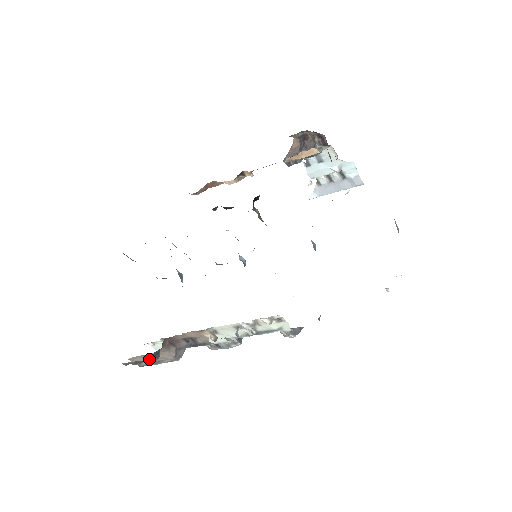
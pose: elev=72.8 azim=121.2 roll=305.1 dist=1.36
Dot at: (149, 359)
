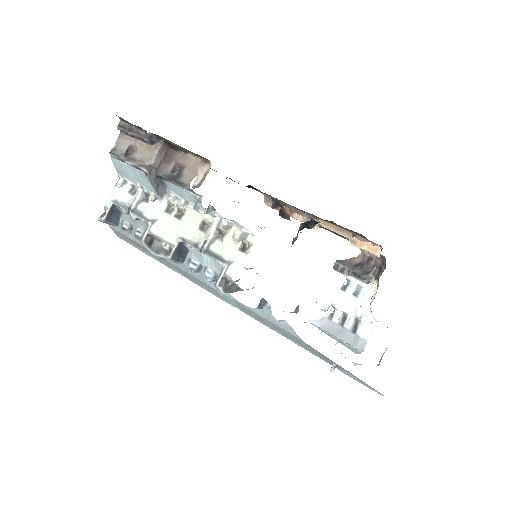
Dot at: (130, 150)
